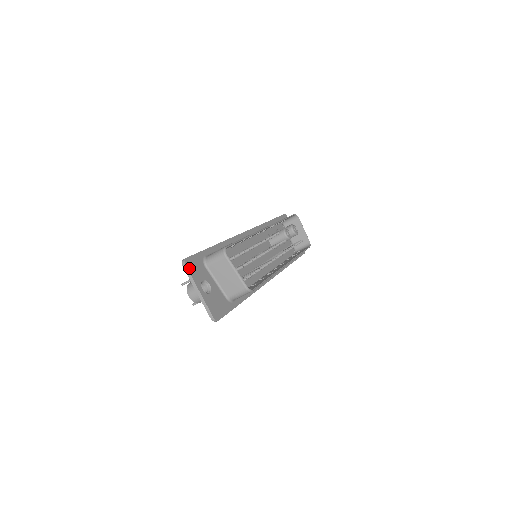
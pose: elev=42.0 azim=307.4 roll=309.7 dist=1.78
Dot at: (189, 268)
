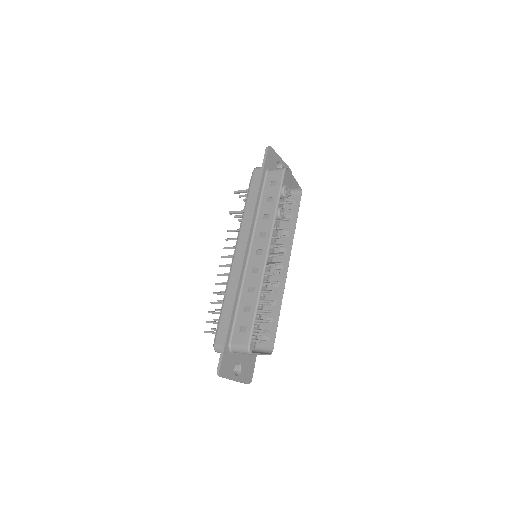
Dot at: (224, 375)
